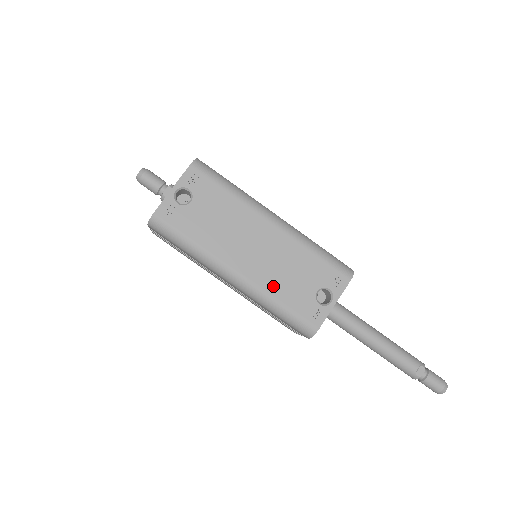
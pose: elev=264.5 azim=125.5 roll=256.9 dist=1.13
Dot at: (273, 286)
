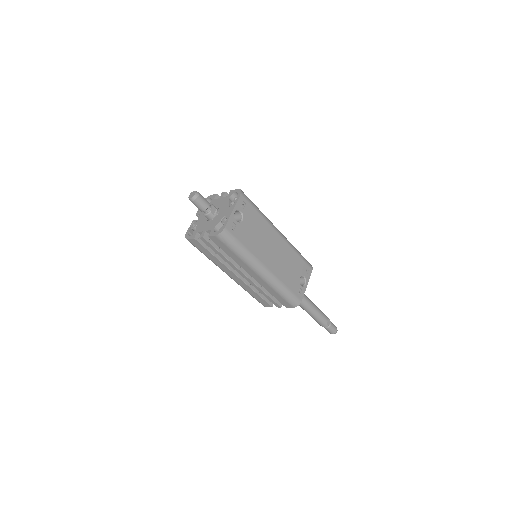
Dot at: (282, 276)
